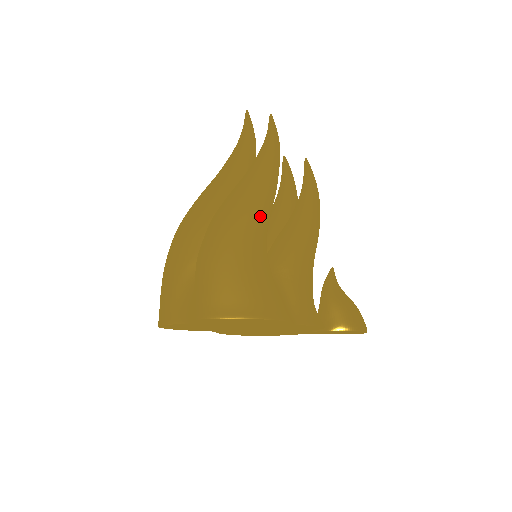
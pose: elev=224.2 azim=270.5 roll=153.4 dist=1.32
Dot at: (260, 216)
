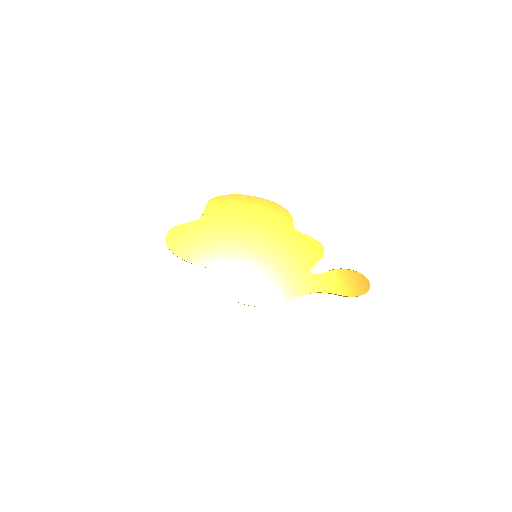
Dot at: occluded
